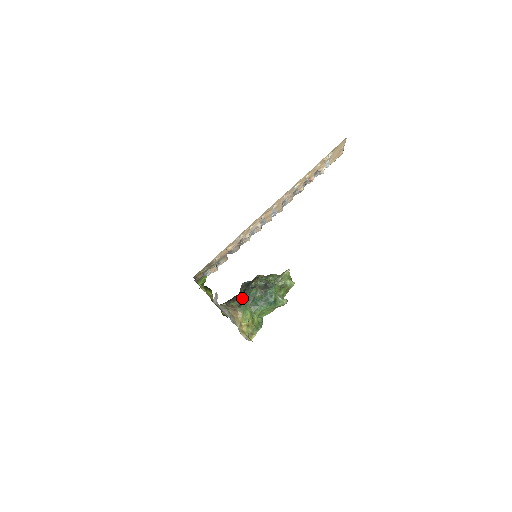
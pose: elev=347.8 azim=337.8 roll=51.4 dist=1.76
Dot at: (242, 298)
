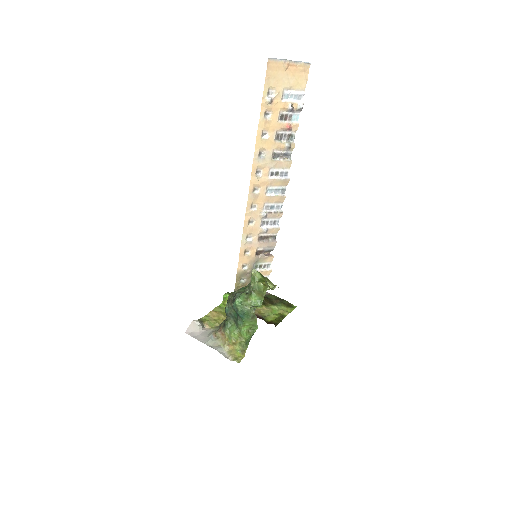
Dot at: occluded
